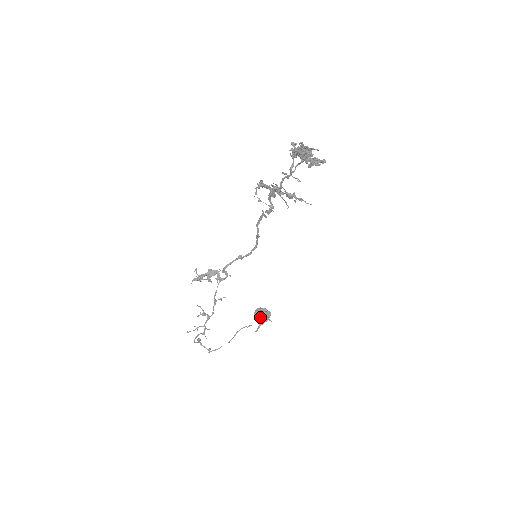
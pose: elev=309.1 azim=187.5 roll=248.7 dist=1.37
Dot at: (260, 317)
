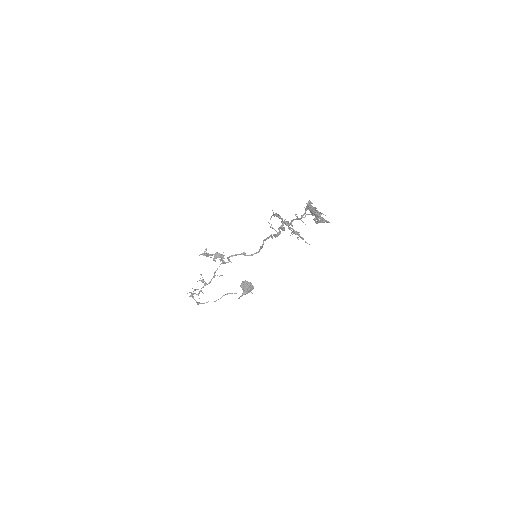
Dot at: (245, 289)
